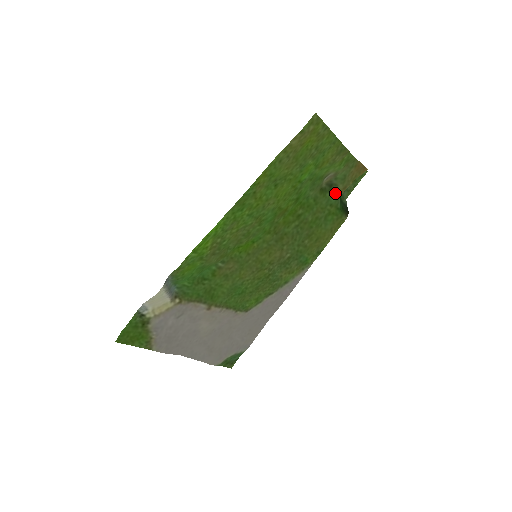
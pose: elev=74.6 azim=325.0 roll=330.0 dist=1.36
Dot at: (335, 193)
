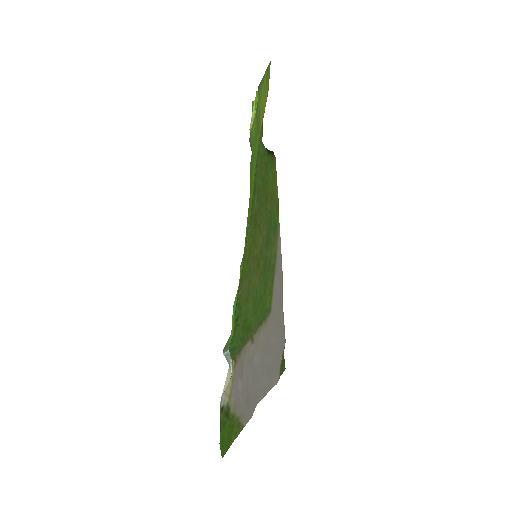
Dot at: (260, 142)
